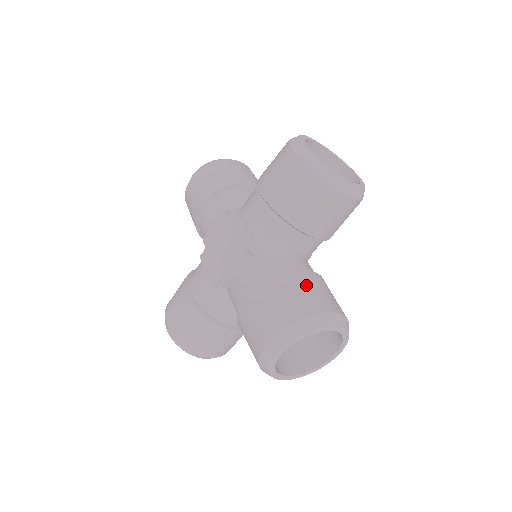
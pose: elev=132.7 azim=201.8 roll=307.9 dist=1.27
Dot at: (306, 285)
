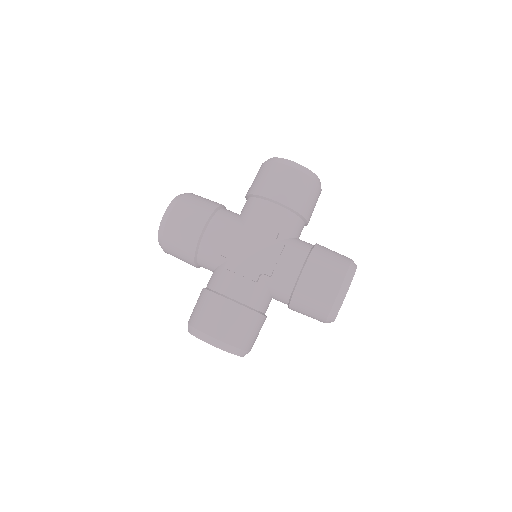
Dot at: (329, 249)
